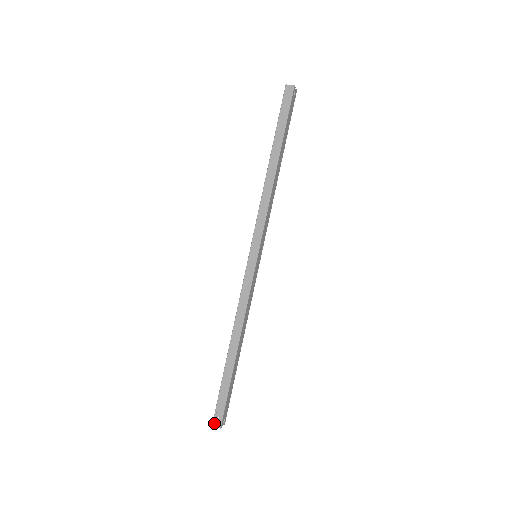
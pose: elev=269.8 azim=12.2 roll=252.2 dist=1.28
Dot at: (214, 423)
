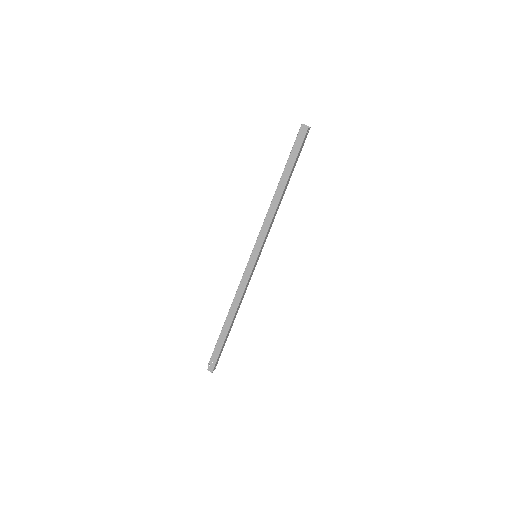
Dot at: (208, 368)
